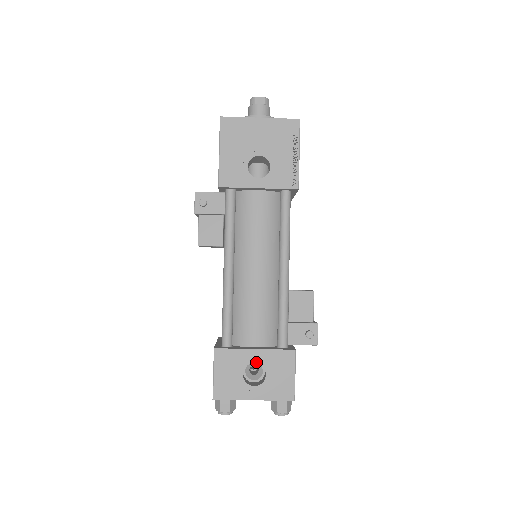
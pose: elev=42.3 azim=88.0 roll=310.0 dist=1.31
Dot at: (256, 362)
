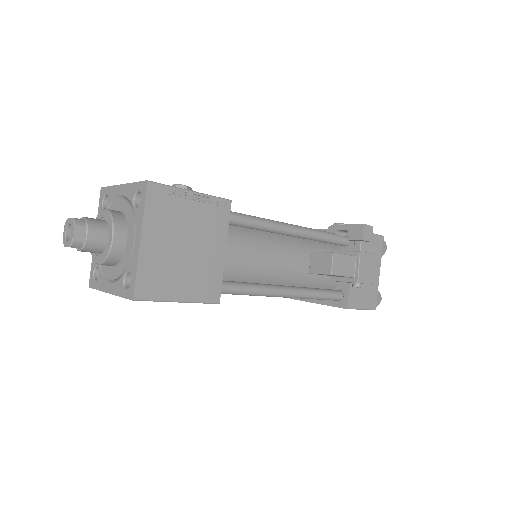
Dot at: occluded
